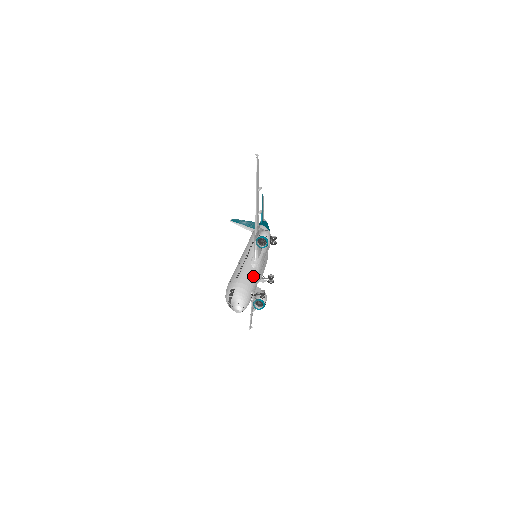
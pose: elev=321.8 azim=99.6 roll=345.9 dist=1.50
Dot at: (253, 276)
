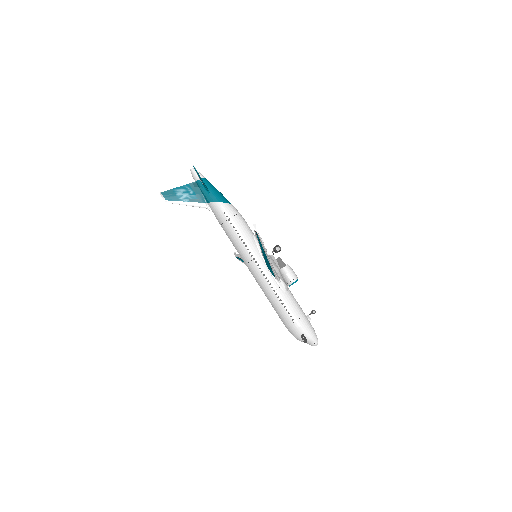
Dot at: (295, 303)
